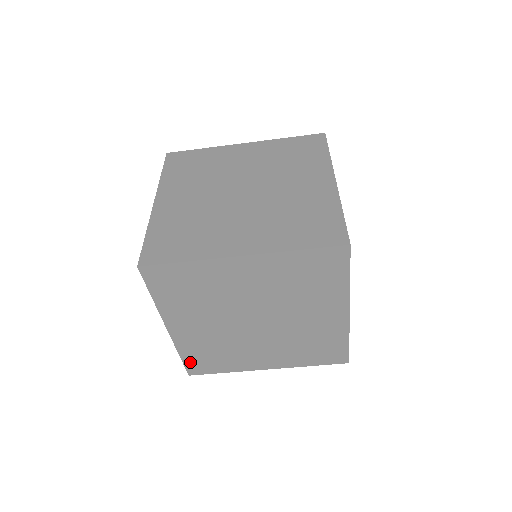
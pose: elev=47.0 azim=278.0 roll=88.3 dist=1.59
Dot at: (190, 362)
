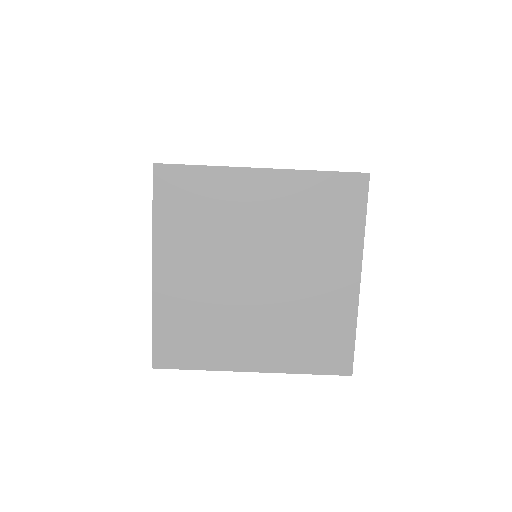
Dot at: (161, 340)
